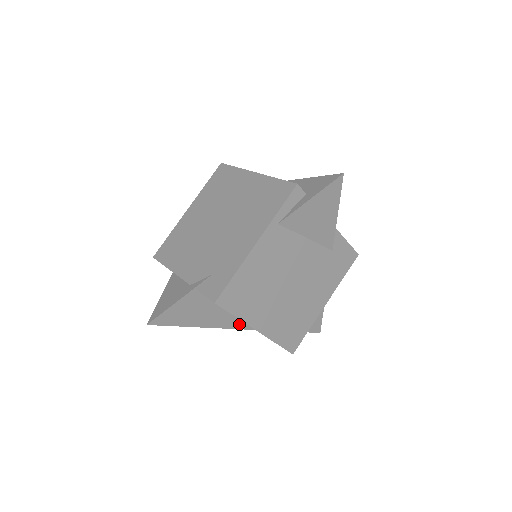
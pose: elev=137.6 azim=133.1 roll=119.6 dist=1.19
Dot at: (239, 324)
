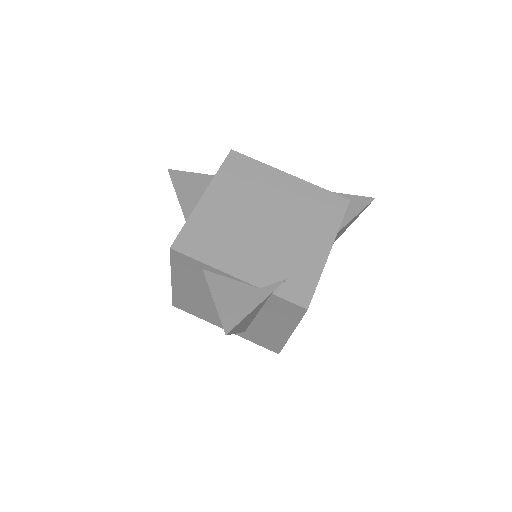
Dot at: (246, 327)
